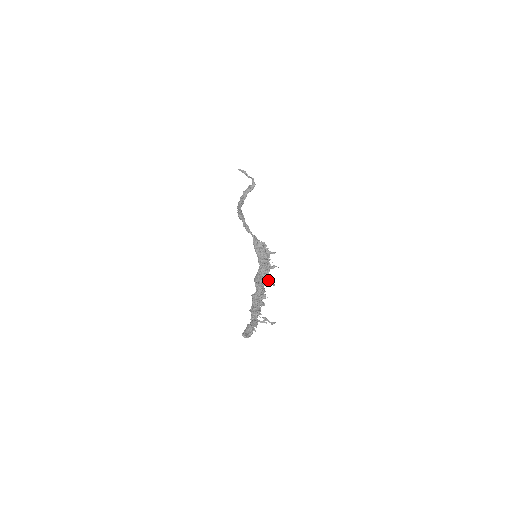
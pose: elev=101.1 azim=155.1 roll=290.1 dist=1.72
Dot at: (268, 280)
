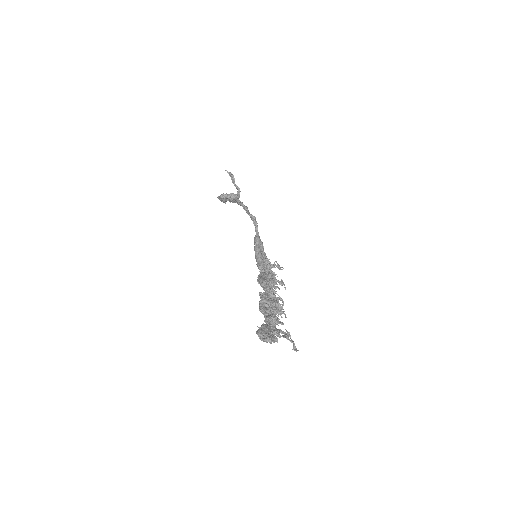
Dot at: occluded
